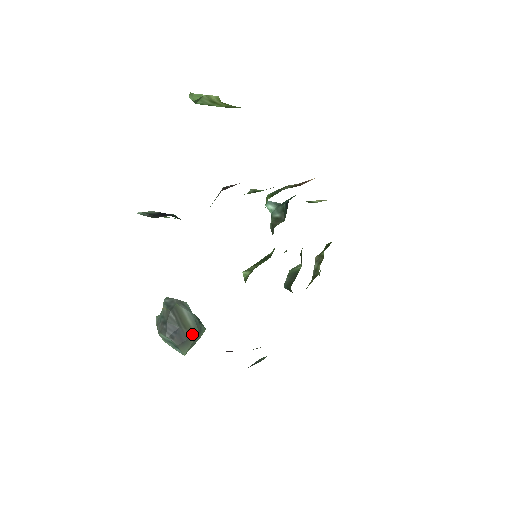
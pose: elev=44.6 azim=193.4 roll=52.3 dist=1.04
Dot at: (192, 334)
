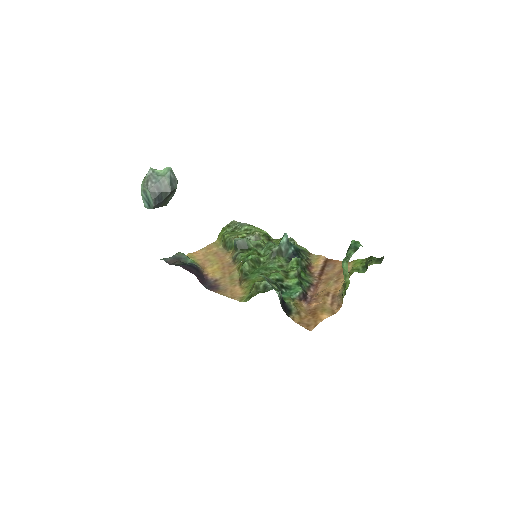
Dot at: (164, 205)
